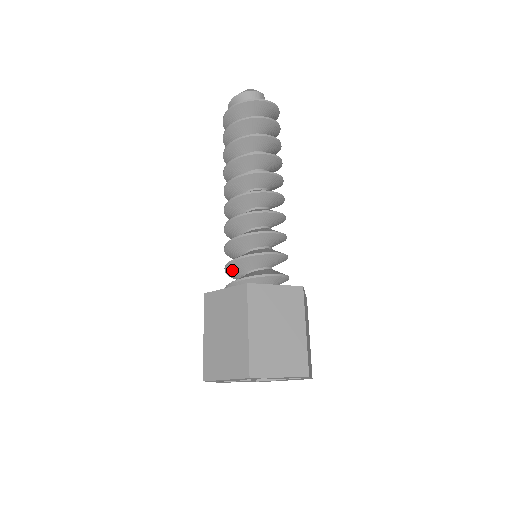
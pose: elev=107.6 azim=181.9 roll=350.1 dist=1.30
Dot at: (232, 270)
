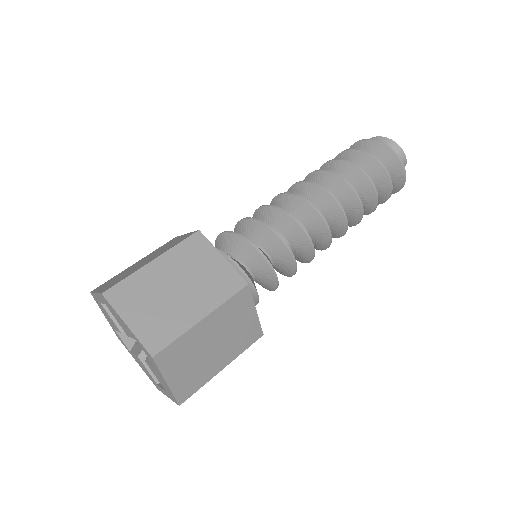
Dot at: (234, 243)
